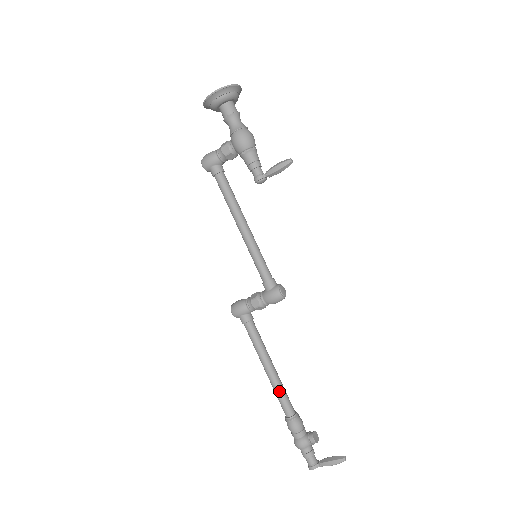
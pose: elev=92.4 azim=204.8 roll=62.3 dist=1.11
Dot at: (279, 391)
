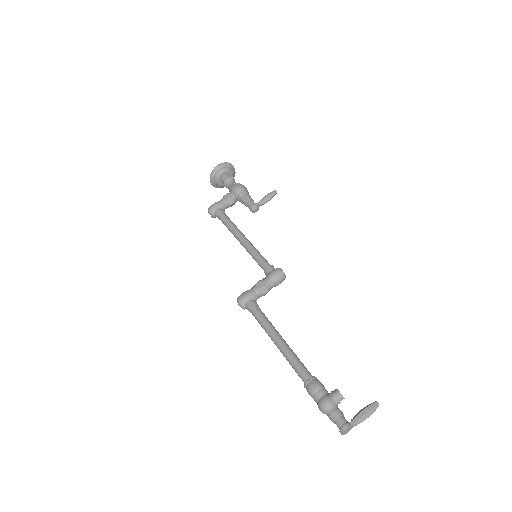
Dot at: (293, 356)
